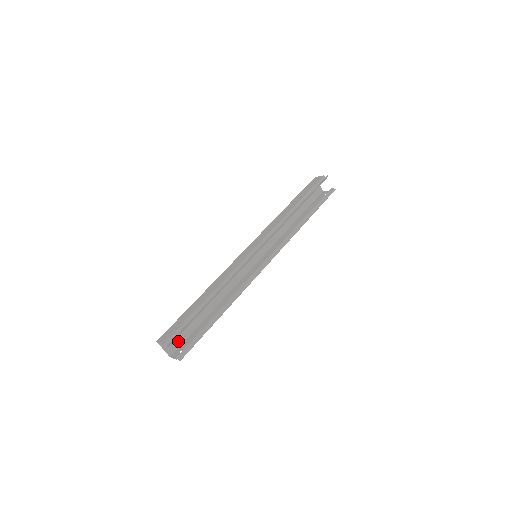
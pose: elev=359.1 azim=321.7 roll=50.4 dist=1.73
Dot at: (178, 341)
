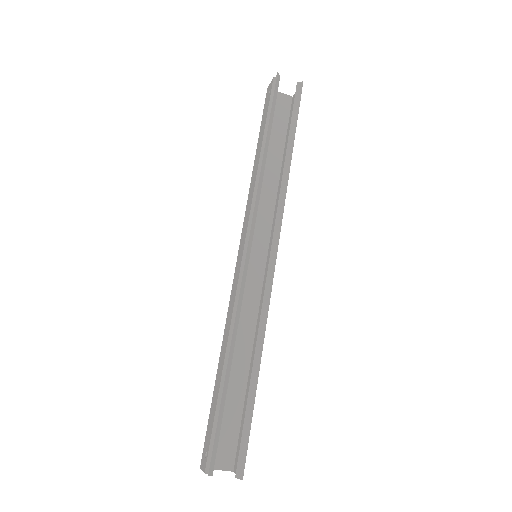
Dot at: (230, 443)
